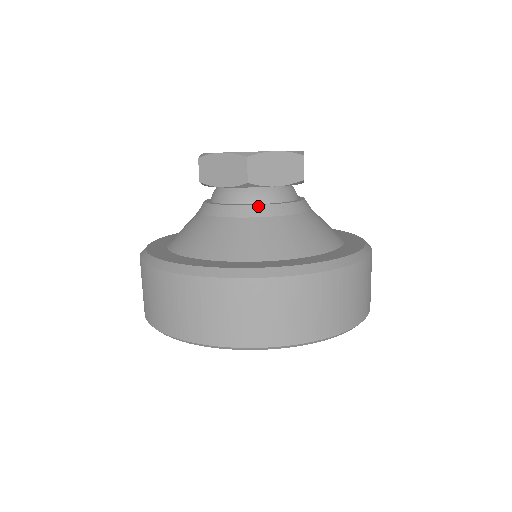
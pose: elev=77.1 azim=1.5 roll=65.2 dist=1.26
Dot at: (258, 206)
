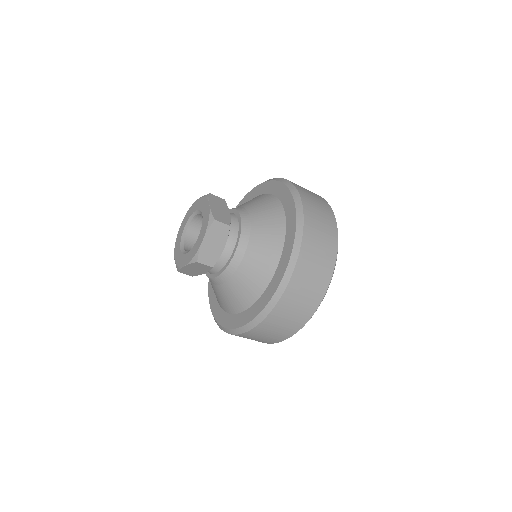
Dot at: (210, 278)
